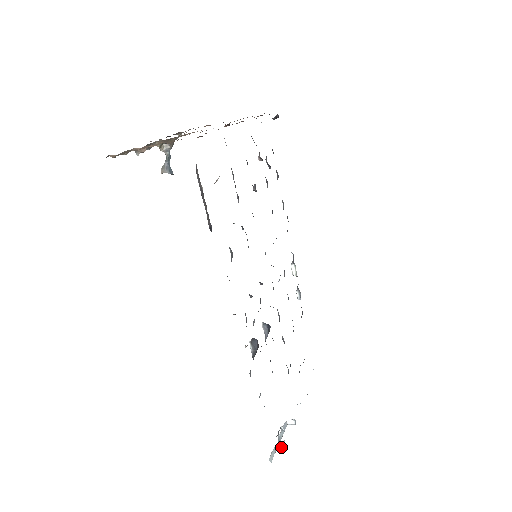
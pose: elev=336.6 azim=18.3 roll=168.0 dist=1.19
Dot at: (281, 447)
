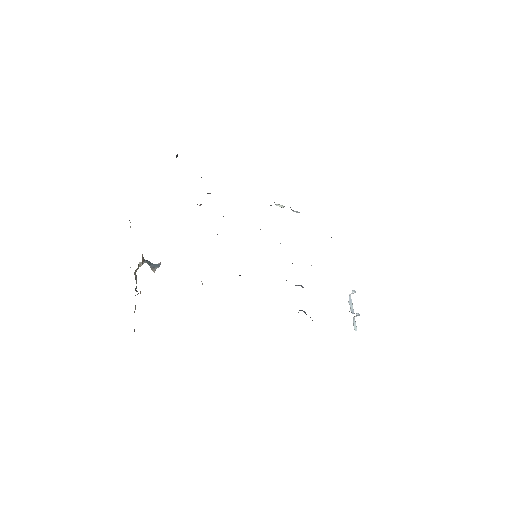
Dot at: occluded
